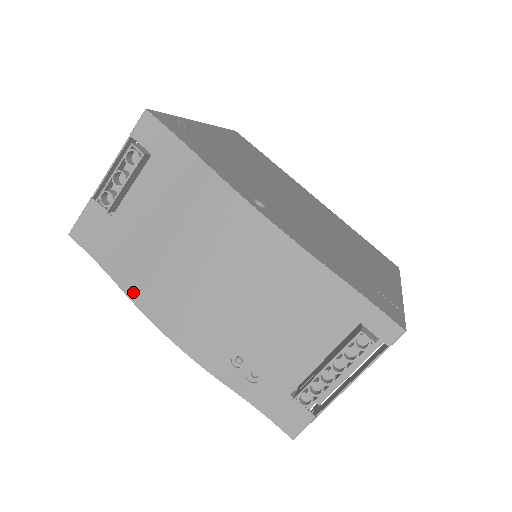
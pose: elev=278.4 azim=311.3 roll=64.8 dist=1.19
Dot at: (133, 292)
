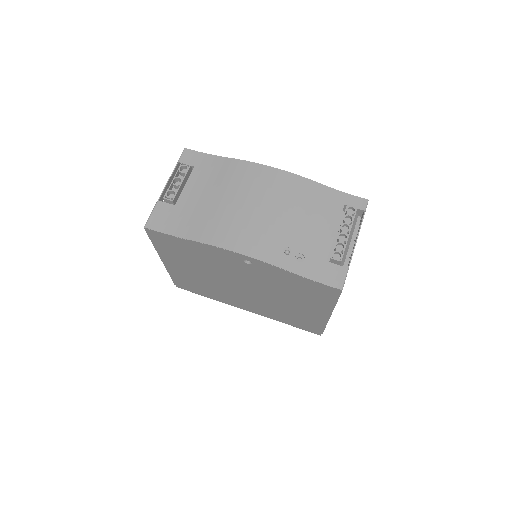
Dot at: (203, 238)
